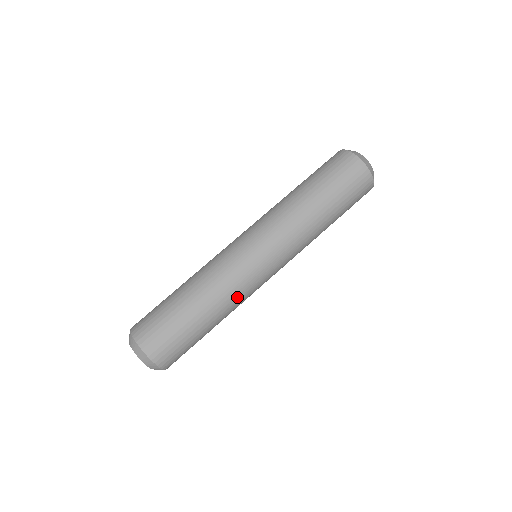
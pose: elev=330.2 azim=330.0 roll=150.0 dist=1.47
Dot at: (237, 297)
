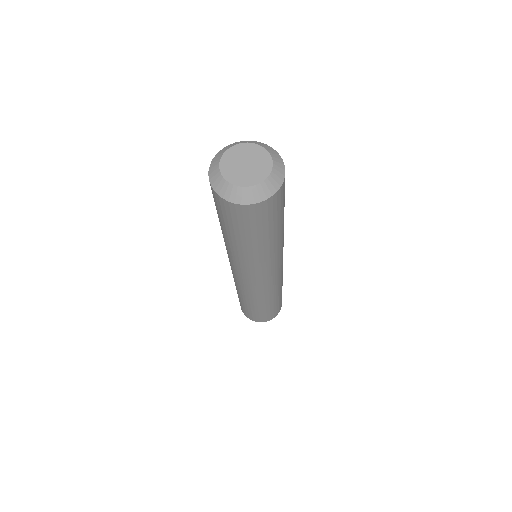
Dot at: (283, 237)
